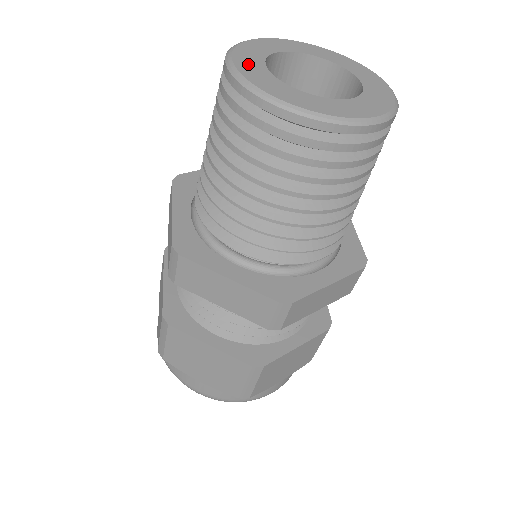
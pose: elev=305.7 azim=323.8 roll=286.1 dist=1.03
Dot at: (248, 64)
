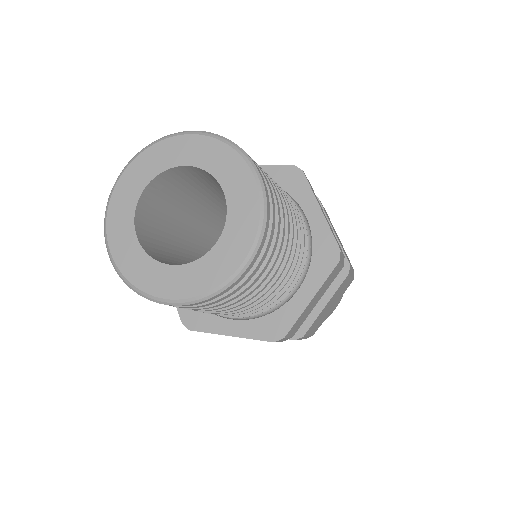
Dot at: (123, 250)
